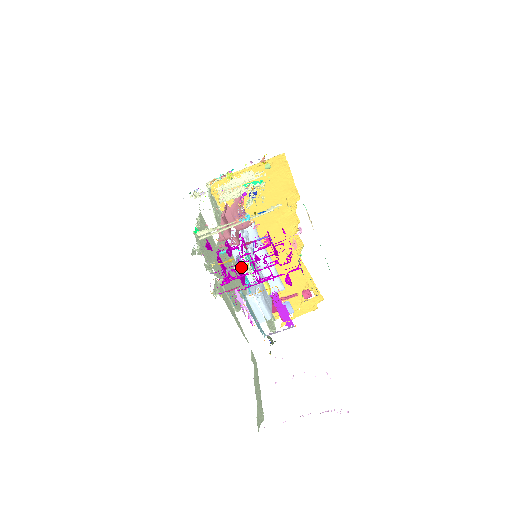
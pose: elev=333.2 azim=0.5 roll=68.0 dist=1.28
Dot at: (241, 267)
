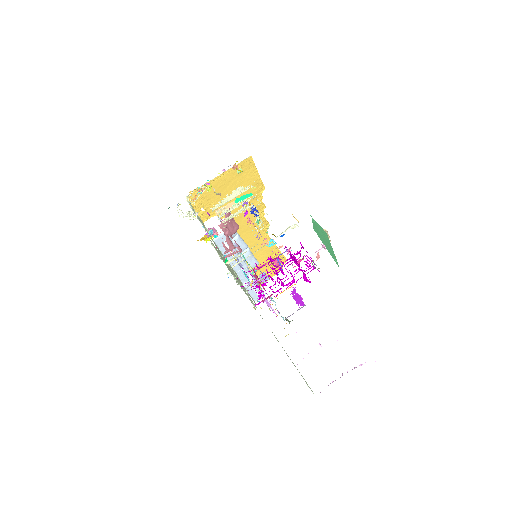
Dot at: (241, 266)
